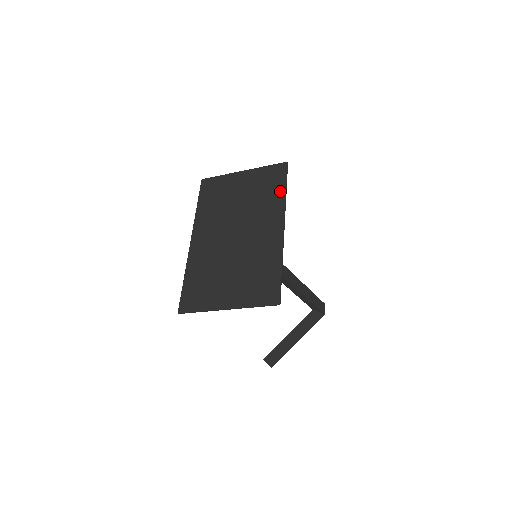
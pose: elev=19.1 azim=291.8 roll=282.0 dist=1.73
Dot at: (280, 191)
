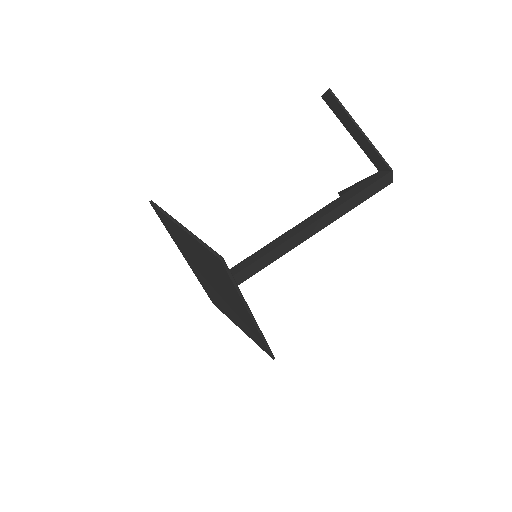
Dot at: (231, 286)
